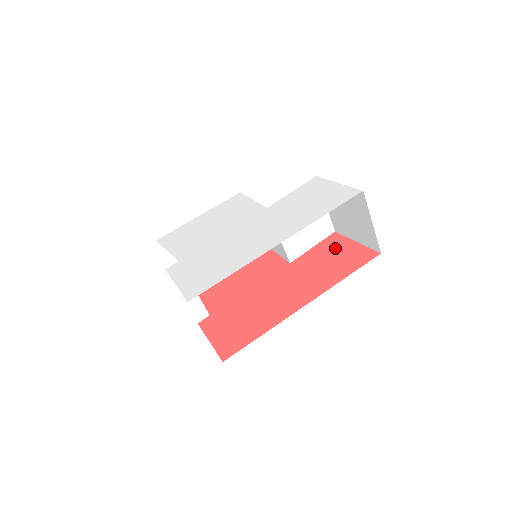
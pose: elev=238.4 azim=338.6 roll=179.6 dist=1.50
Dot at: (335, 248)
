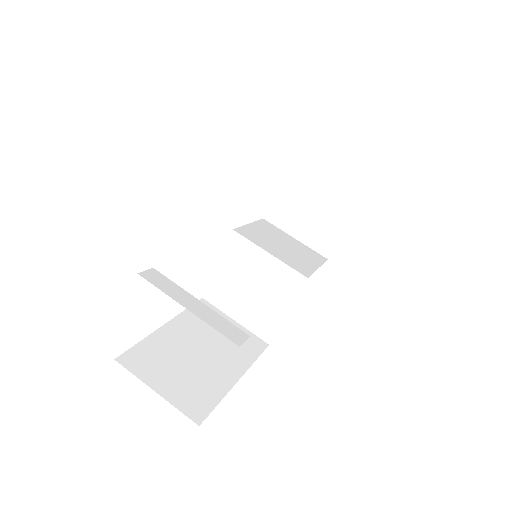
Dot at: occluded
